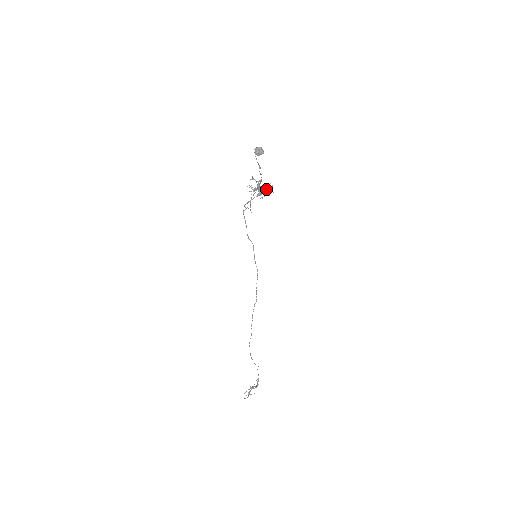
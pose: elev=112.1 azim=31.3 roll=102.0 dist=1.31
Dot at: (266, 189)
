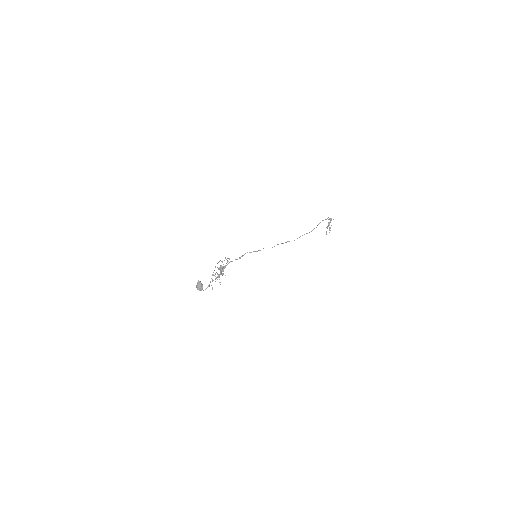
Dot at: occluded
